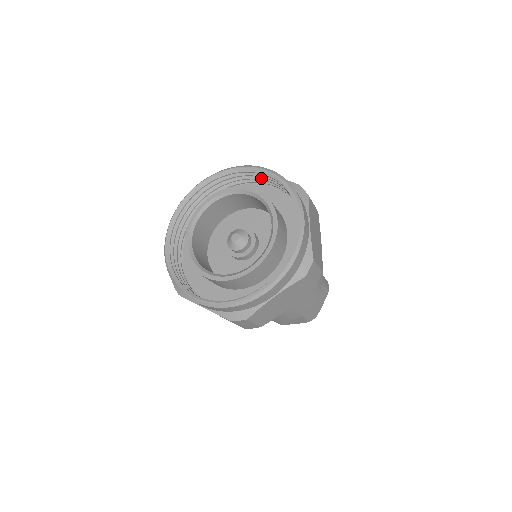
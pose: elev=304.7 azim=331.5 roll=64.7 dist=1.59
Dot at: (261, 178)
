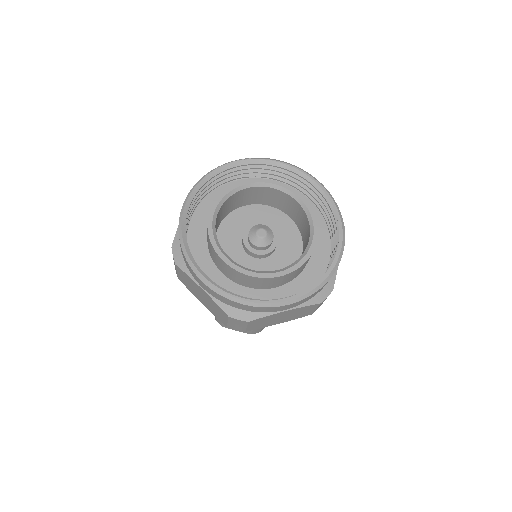
Dot at: (303, 186)
